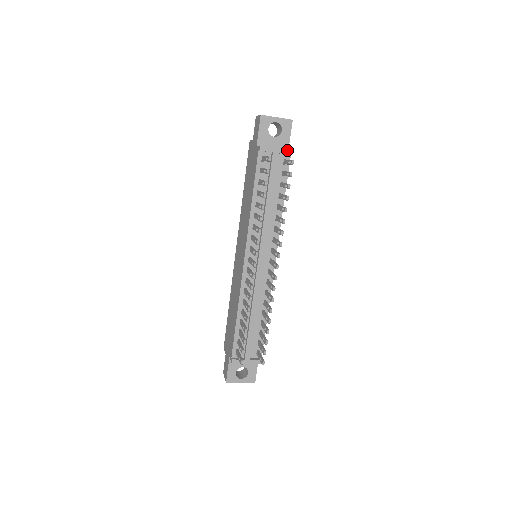
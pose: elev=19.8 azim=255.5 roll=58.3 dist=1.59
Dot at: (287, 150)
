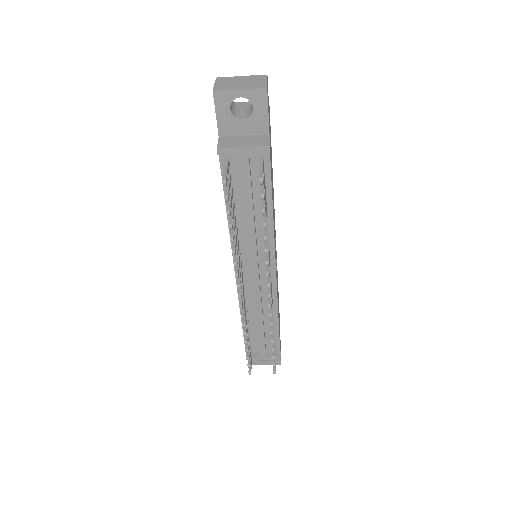
Dot at: (260, 146)
